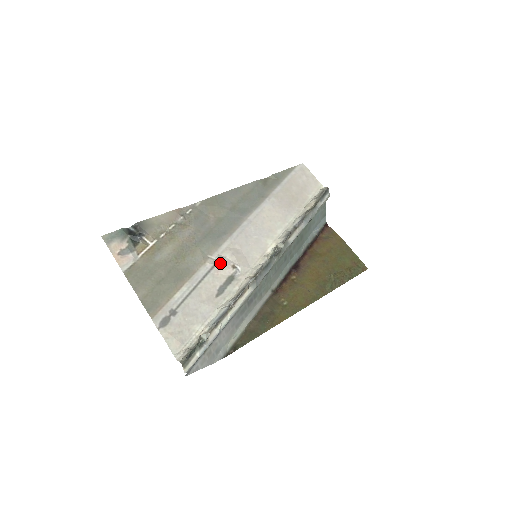
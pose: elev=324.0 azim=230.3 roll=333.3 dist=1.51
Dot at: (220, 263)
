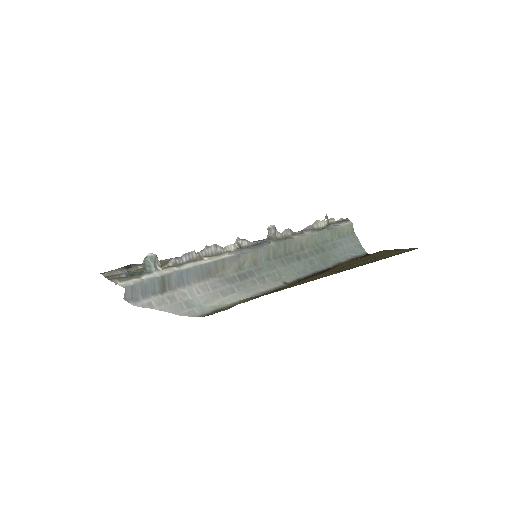
Dot at: occluded
